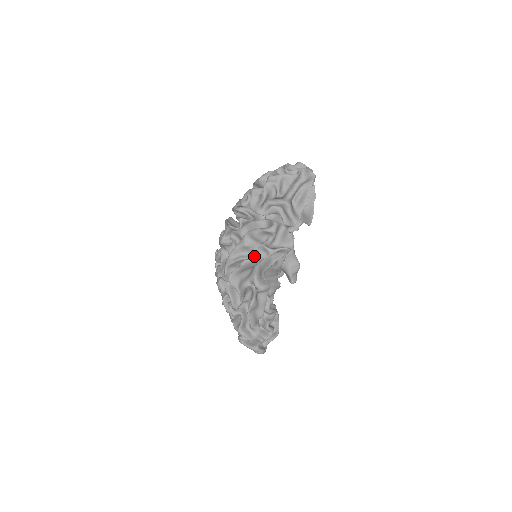
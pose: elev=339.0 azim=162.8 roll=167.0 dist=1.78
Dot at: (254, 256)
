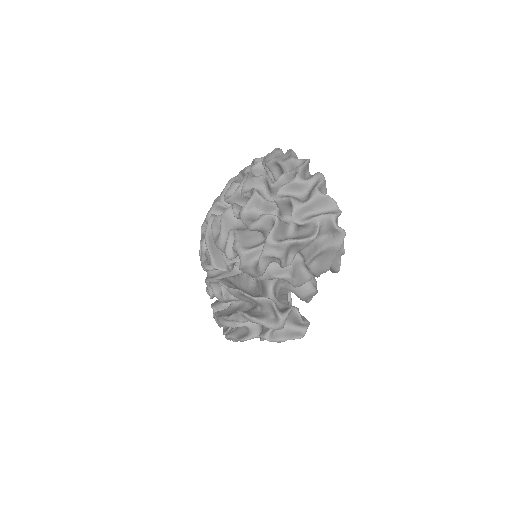
Dot at: occluded
